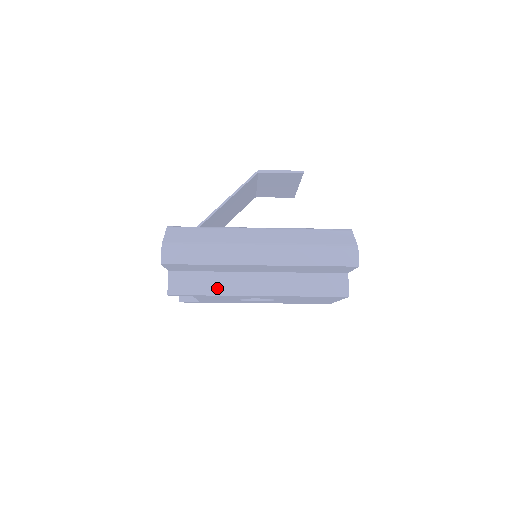
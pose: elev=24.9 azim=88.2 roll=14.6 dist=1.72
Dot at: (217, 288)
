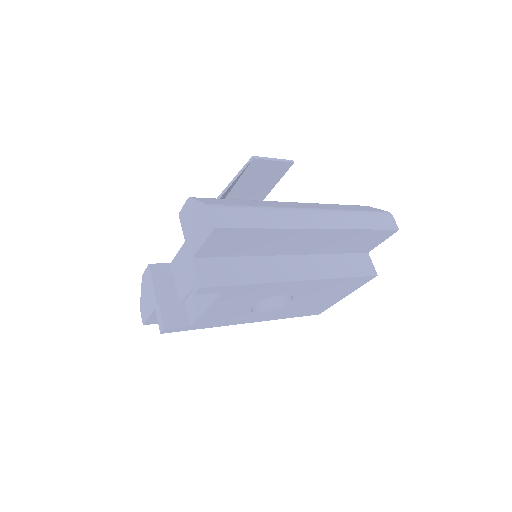
Dot at: (255, 275)
